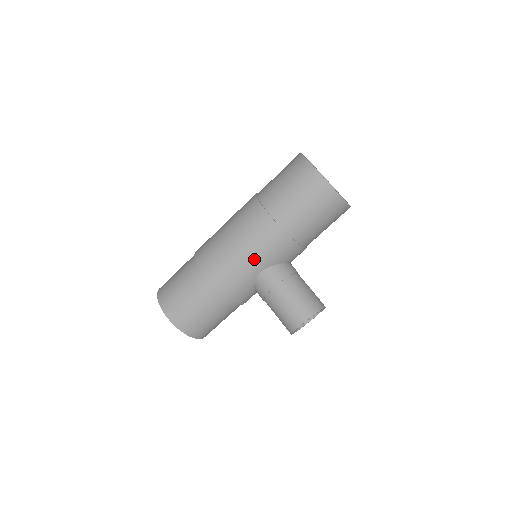
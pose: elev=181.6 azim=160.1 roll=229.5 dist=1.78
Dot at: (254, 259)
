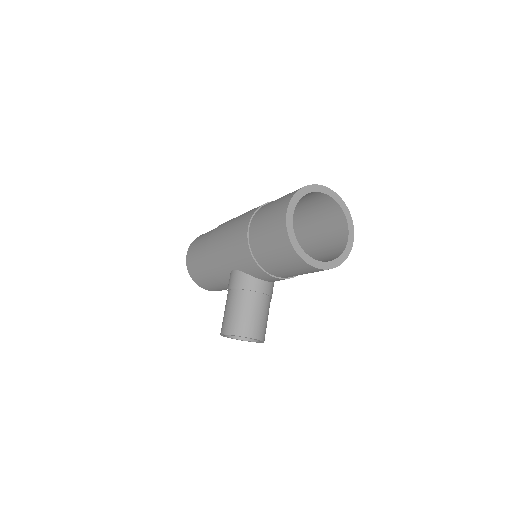
Dot at: (229, 255)
